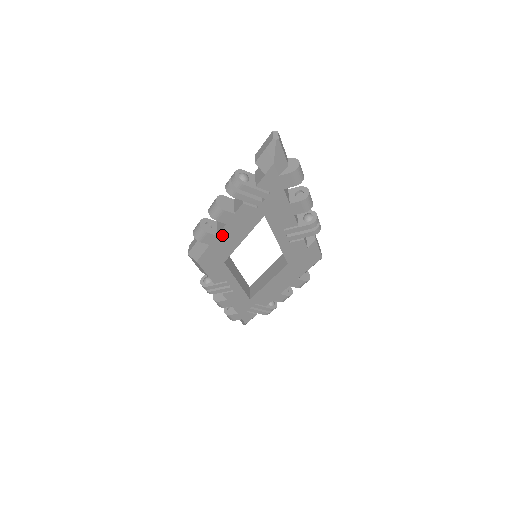
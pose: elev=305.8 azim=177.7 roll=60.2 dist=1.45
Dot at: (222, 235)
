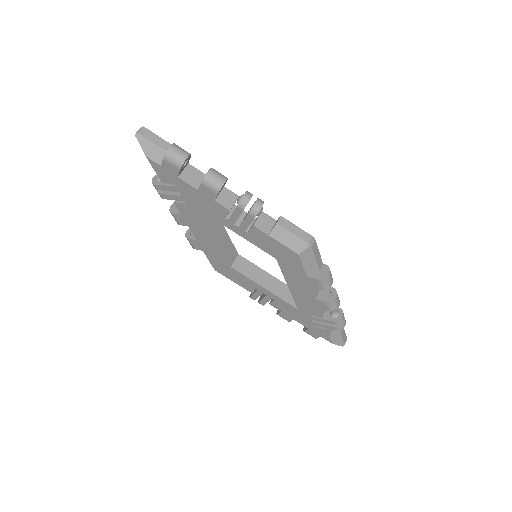
Dot at: (199, 238)
